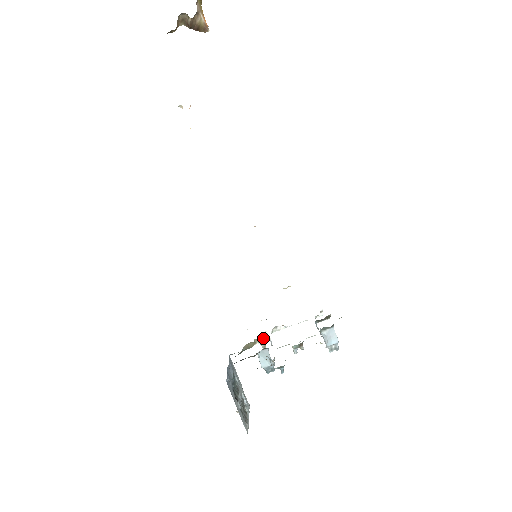
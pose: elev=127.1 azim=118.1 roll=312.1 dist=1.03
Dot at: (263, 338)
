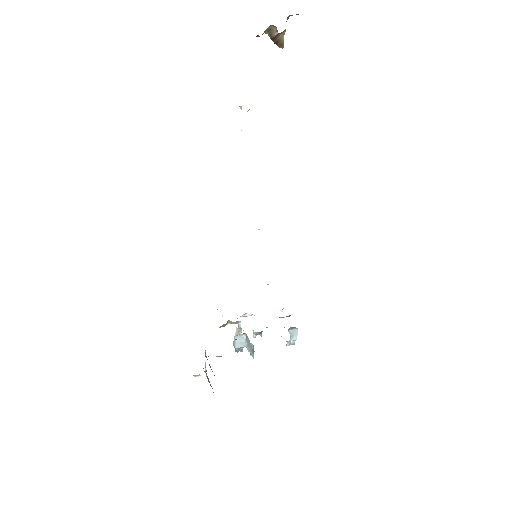
Dot at: (236, 321)
